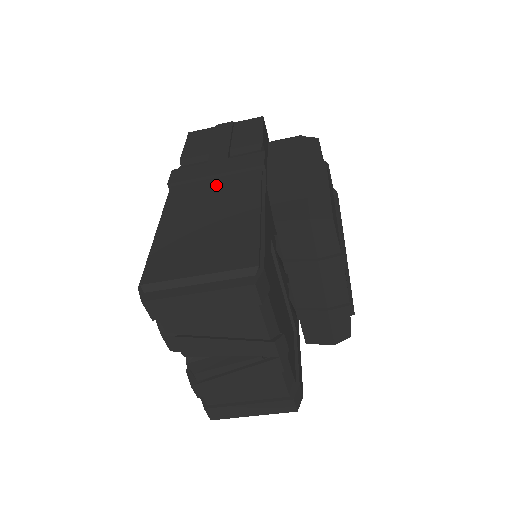
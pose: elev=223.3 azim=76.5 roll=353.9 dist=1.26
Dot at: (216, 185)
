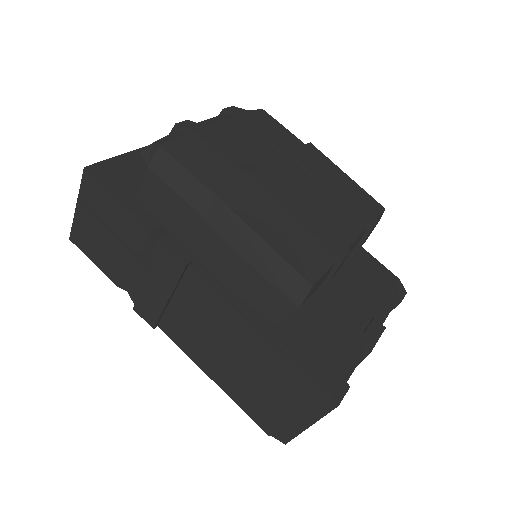
Dot at: (184, 309)
